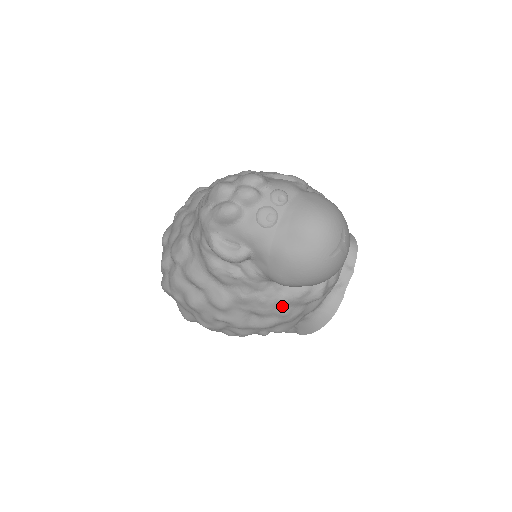
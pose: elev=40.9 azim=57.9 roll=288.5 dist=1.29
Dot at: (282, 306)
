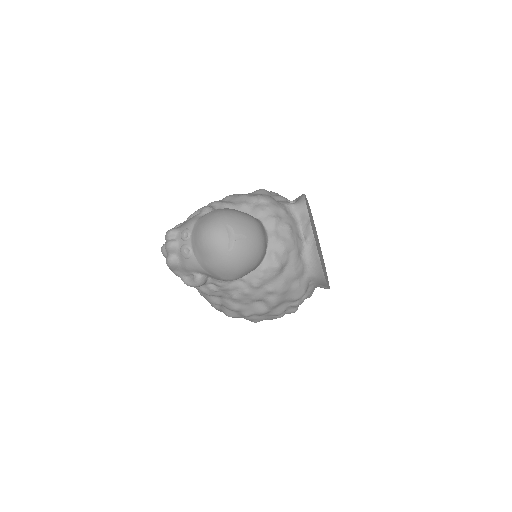
Dot at: (262, 288)
